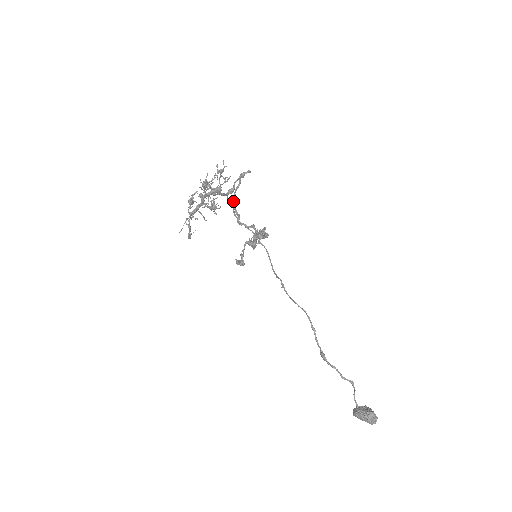
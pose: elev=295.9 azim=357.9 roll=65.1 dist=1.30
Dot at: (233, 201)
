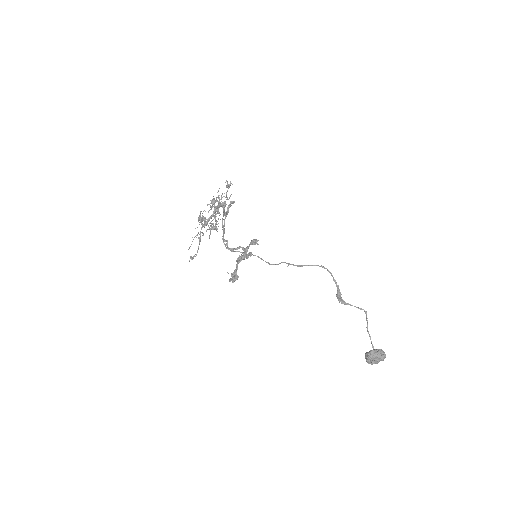
Dot at: (224, 226)
